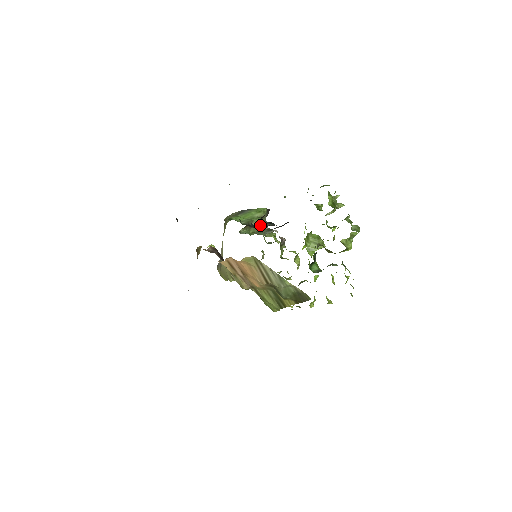
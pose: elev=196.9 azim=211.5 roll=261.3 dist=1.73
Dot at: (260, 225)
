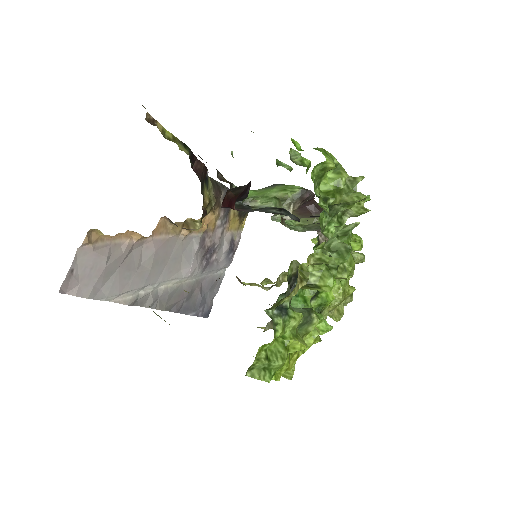
Dot at: (259, 208)
